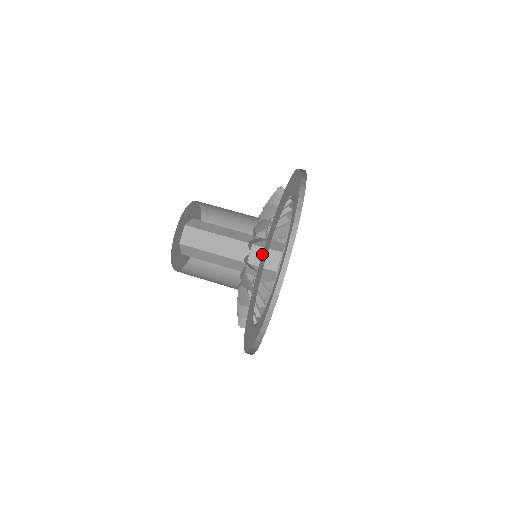
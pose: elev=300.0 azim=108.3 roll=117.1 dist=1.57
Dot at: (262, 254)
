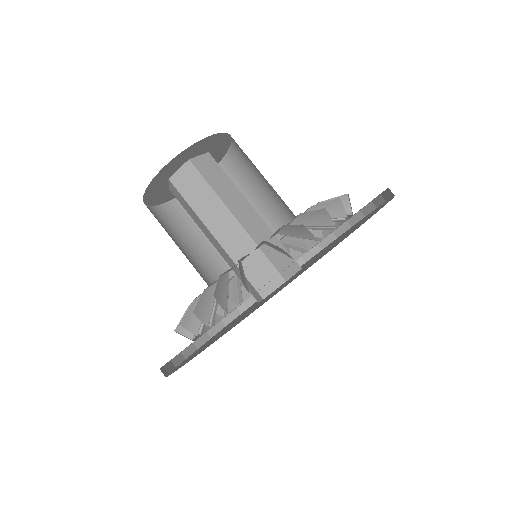
Dot at: occluded
